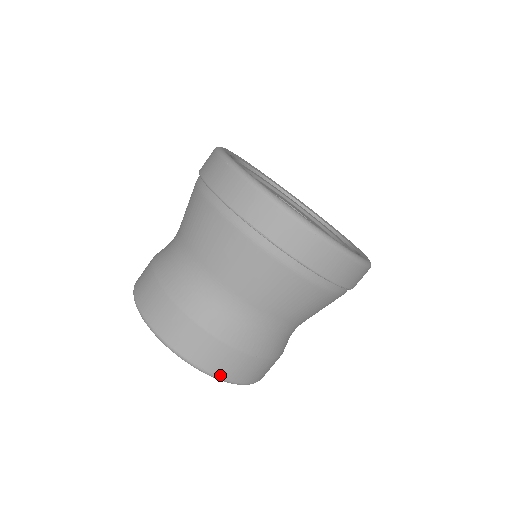
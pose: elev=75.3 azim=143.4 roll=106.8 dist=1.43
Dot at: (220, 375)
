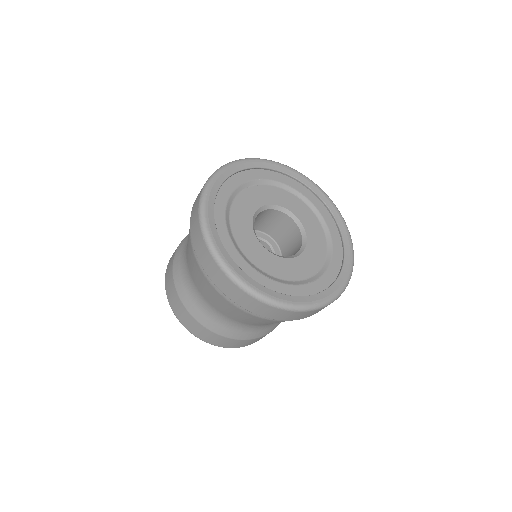
Dot at: (234, 347)
